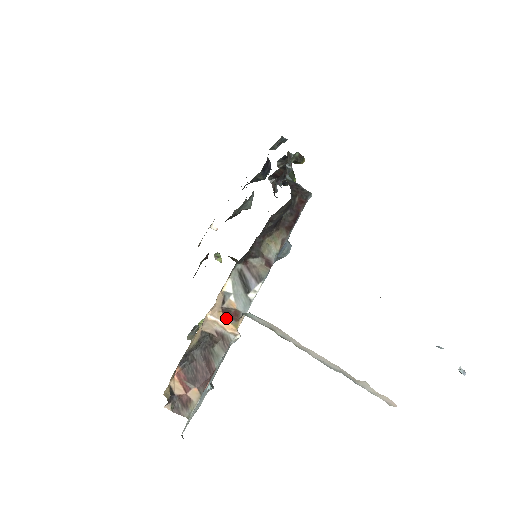
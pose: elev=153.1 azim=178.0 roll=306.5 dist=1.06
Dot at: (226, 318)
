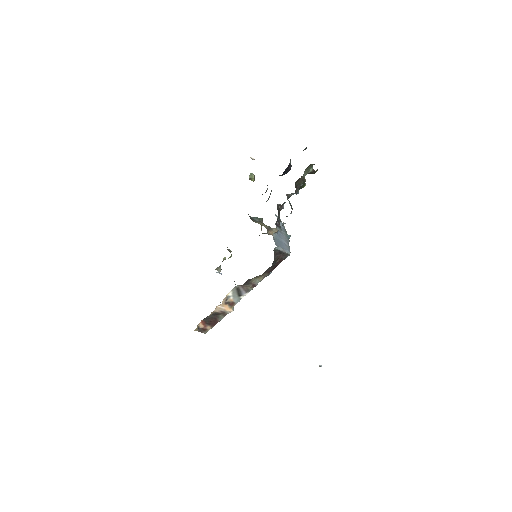
Dot at: (227, 306)
